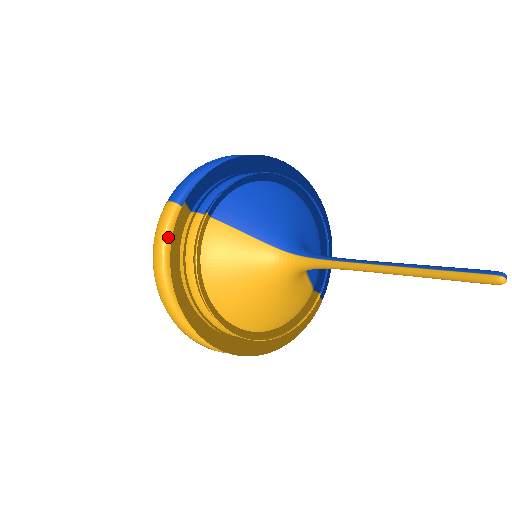
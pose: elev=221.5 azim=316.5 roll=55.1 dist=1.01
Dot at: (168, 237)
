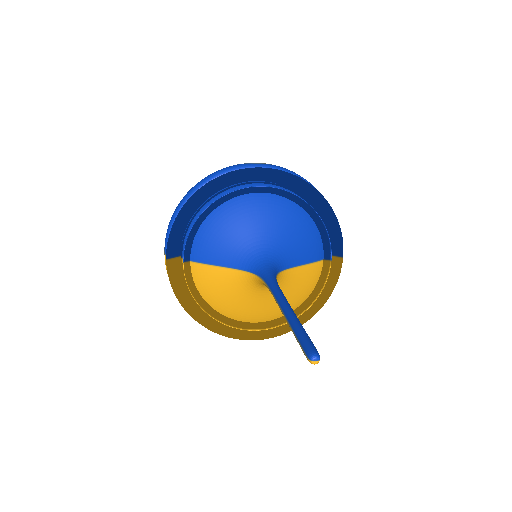
Dot at: occluded
